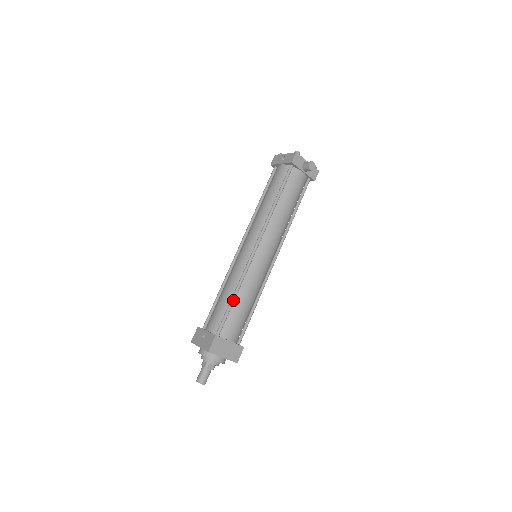
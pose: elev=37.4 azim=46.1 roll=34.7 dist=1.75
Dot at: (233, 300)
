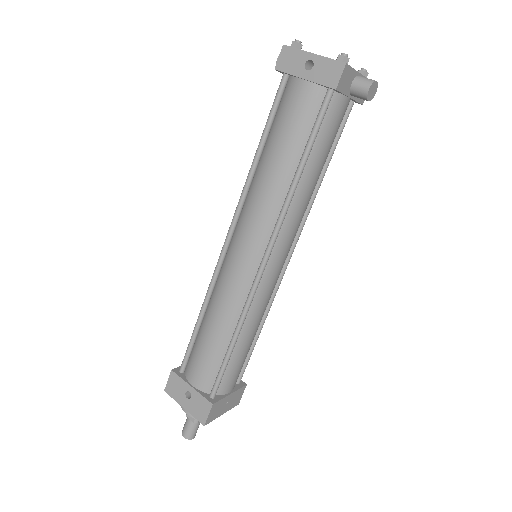
Dot at: (232, 349)
